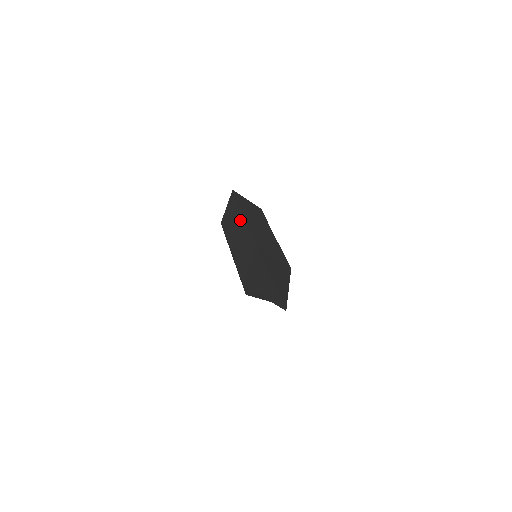
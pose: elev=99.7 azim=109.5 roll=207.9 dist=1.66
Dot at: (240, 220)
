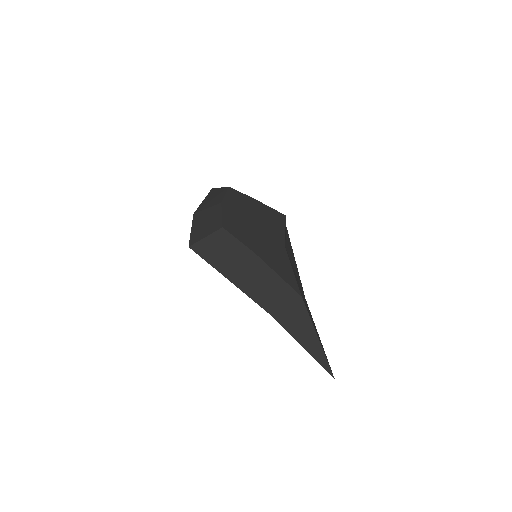
Dot at: occluded
